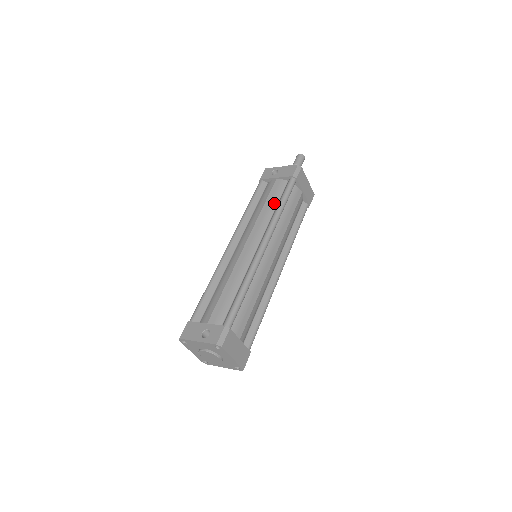
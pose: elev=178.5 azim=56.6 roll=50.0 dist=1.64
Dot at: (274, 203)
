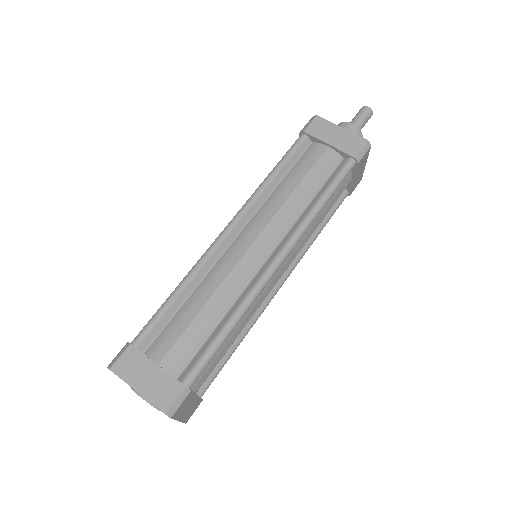
Dot at: occluded
